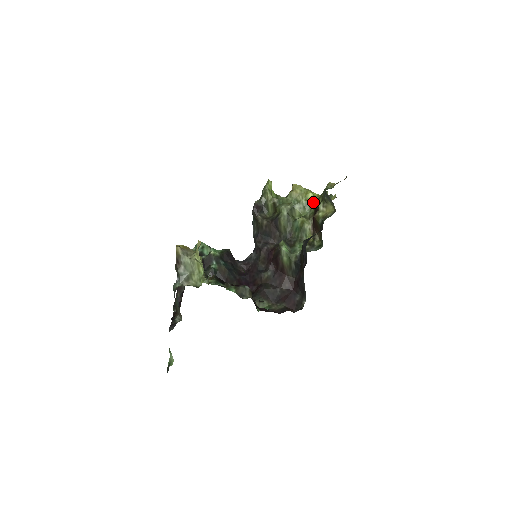
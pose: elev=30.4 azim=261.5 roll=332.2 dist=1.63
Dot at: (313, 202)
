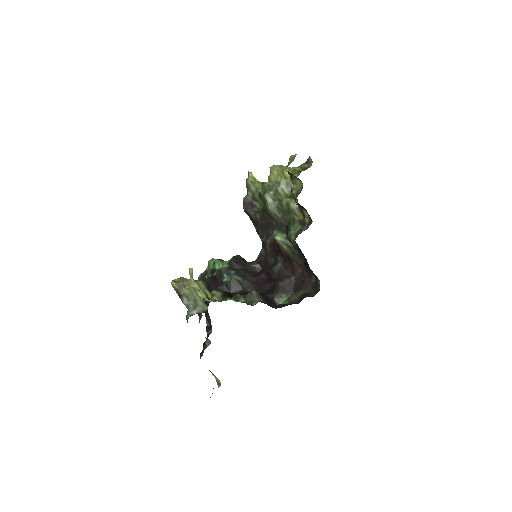
Dot at: occluded
